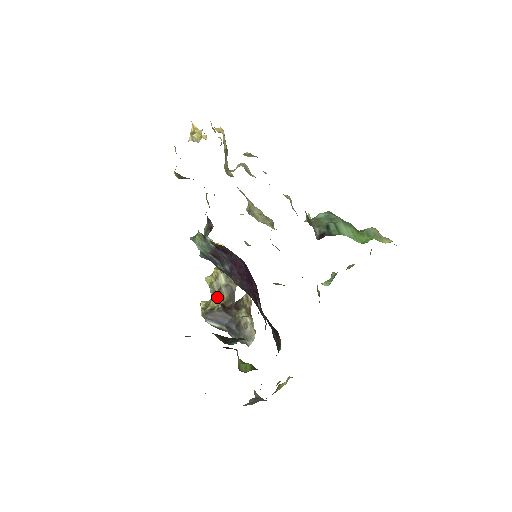
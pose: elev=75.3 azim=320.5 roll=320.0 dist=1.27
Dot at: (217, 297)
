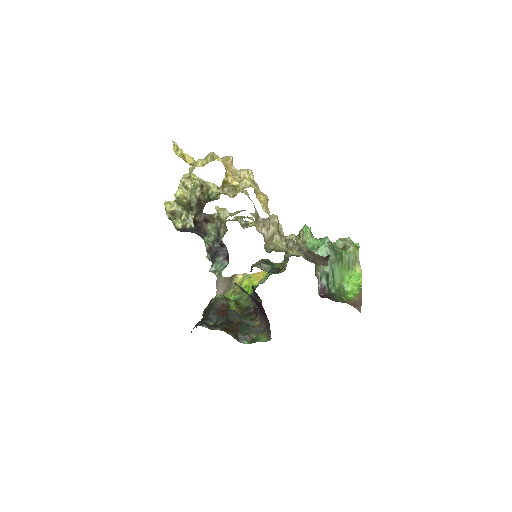
Dot at: (187, 210)
